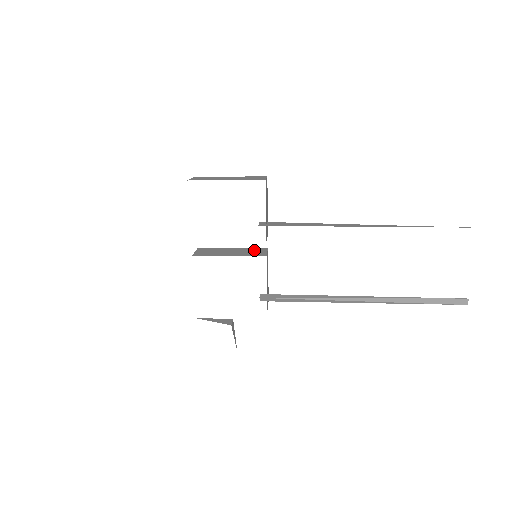
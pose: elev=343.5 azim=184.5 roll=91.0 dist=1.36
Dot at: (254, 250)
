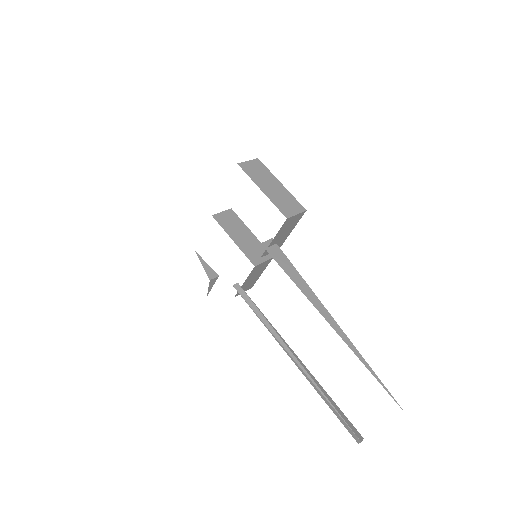
Dot at: (260, 250)
